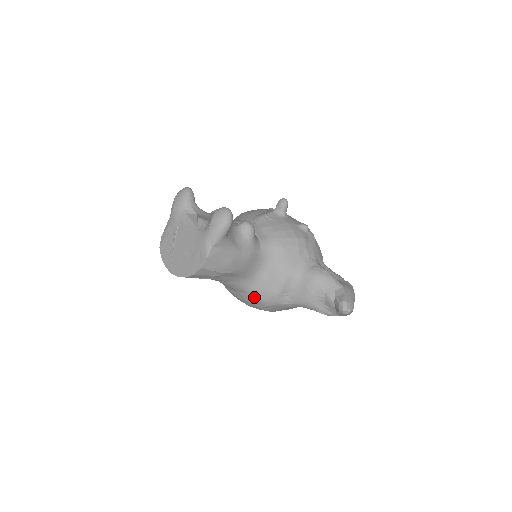
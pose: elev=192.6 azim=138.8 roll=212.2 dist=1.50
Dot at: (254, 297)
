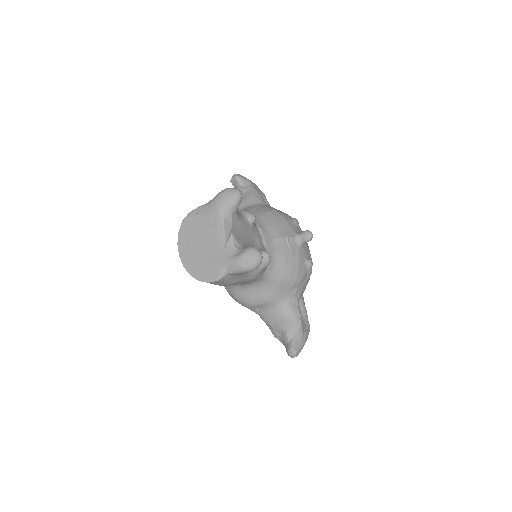
Dot at: (233, 293)
